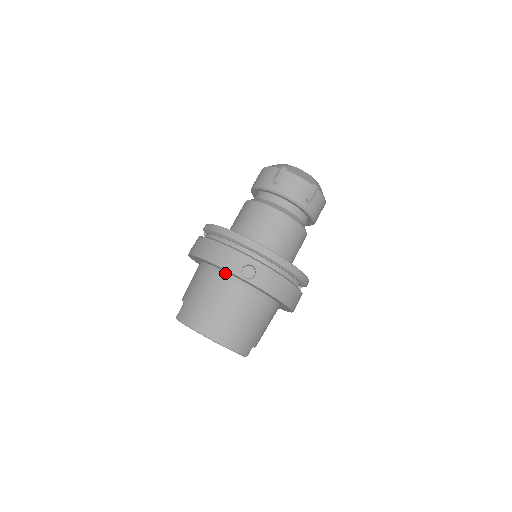
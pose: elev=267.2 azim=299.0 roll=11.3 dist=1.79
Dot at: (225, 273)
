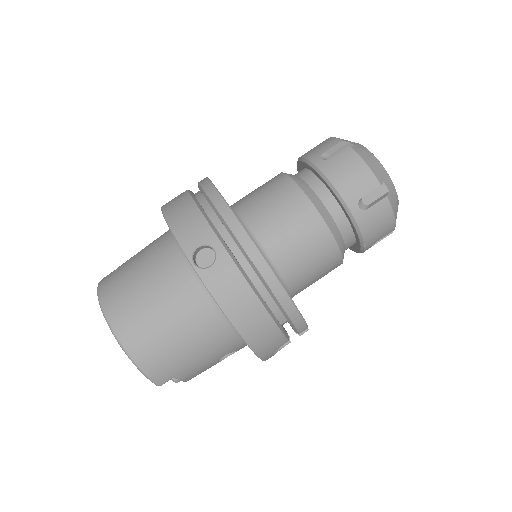
Dot at: occluded
